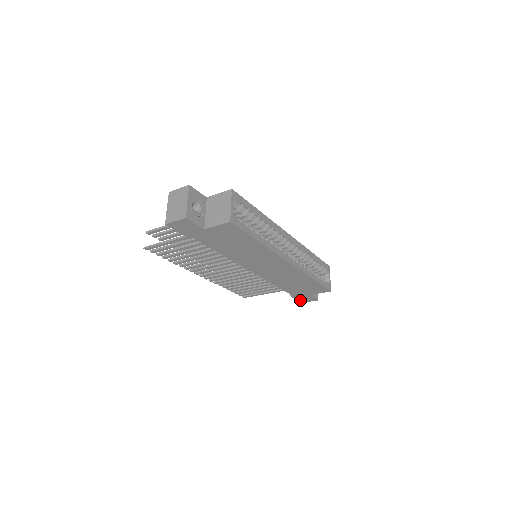
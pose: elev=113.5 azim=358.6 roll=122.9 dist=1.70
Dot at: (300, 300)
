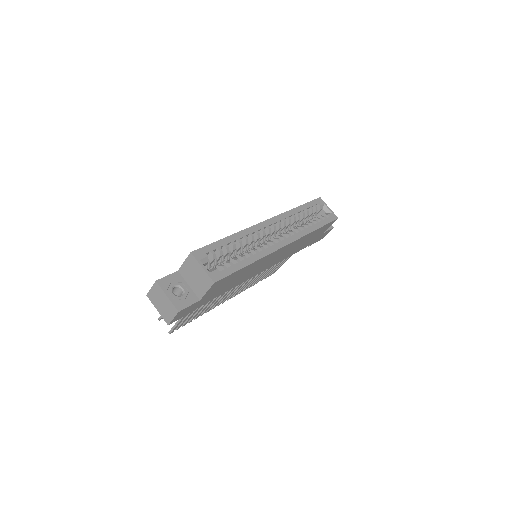
Dot at: (319, 240)
